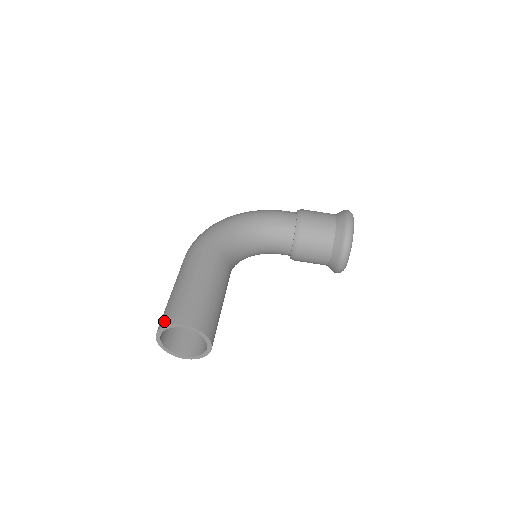
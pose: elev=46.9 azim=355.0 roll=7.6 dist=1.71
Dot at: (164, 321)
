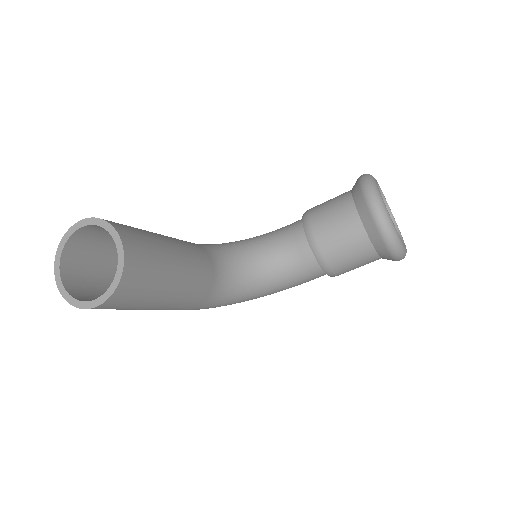
Dot at: (66, 248)
